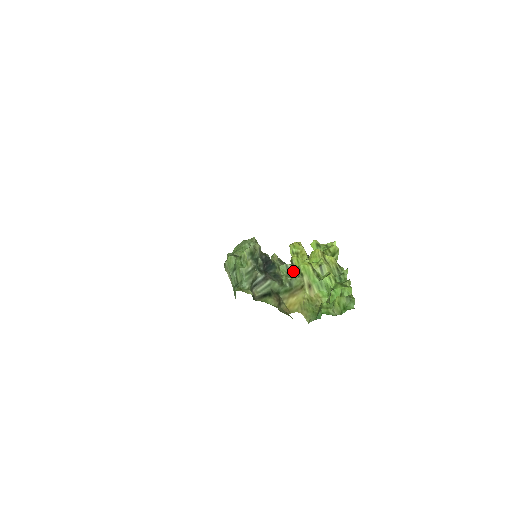
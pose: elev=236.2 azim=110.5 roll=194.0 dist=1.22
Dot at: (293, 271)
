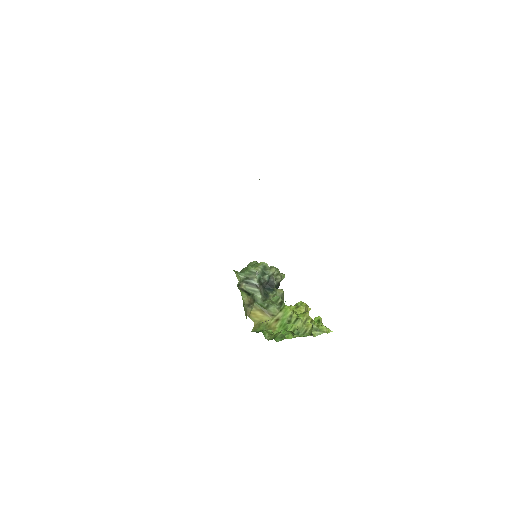
Dot at: (279, 304)
